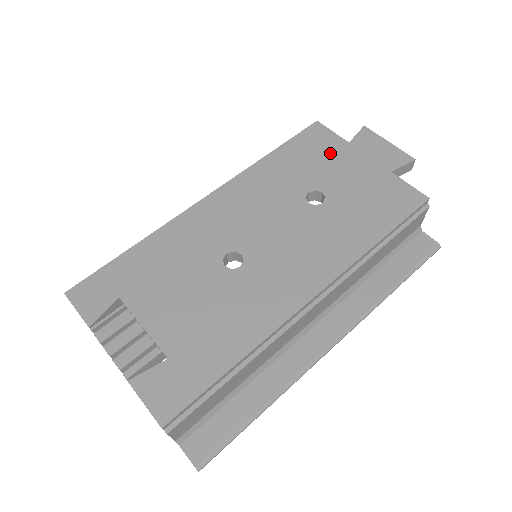
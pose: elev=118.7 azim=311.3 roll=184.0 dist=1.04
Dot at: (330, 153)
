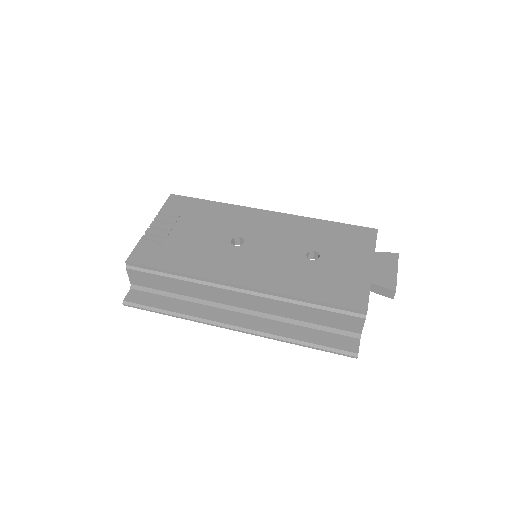
Dot at: (356, 247)
